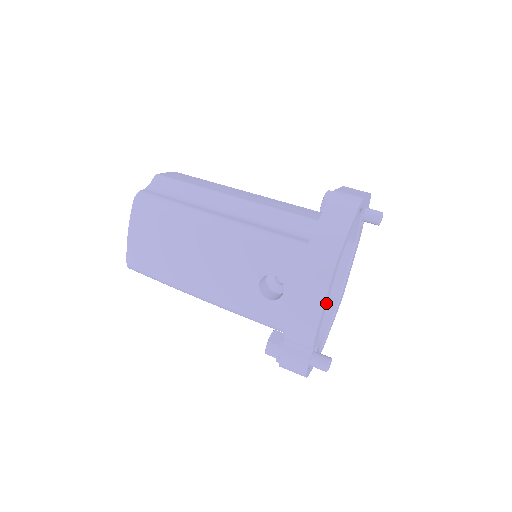
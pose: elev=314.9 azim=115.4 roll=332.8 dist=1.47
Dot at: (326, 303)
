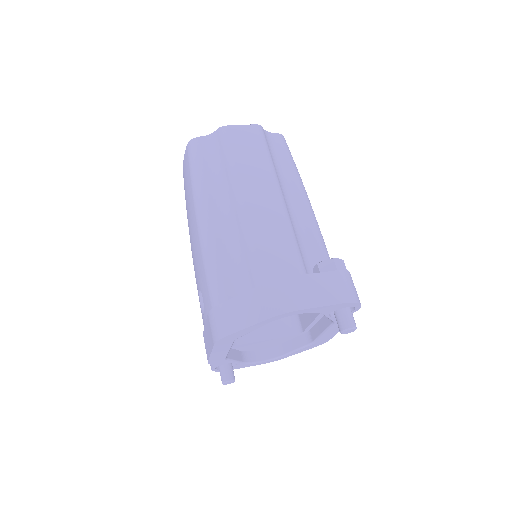
Dot at: (222, 352)
